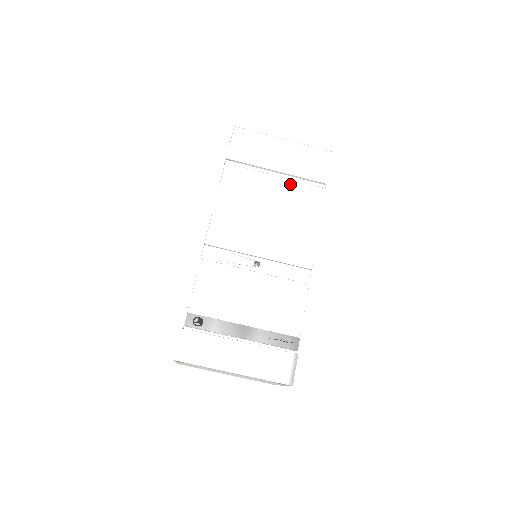
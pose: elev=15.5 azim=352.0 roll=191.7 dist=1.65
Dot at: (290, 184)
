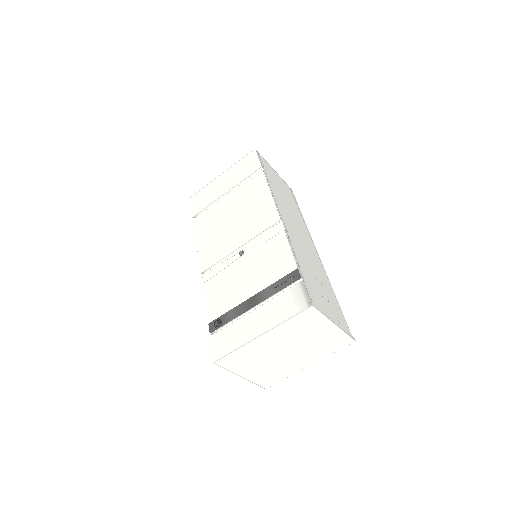
Dot at: (238, 191)
